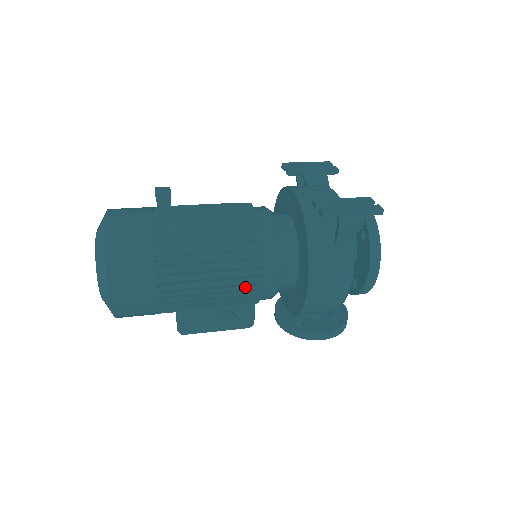
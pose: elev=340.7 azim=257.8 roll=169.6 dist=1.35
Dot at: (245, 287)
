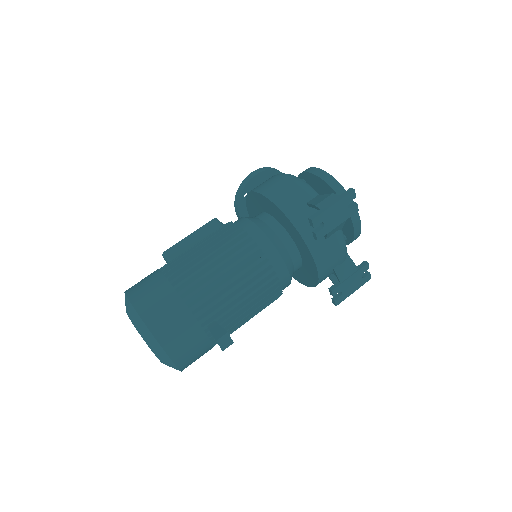
Dot at: occluded
